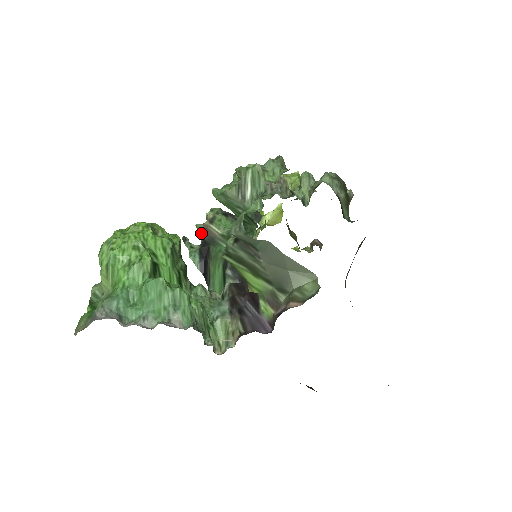
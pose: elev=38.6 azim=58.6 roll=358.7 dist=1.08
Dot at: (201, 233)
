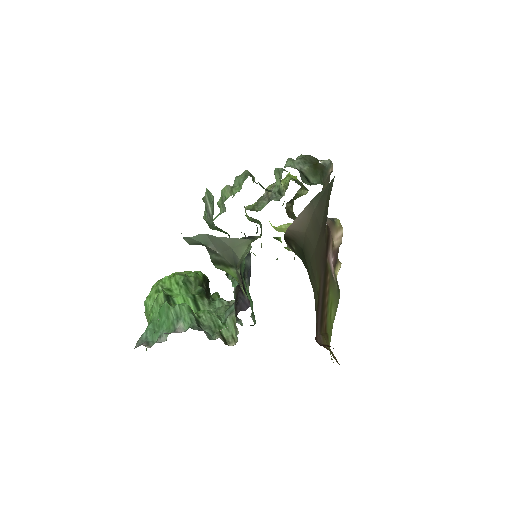
Dot at: occluded
